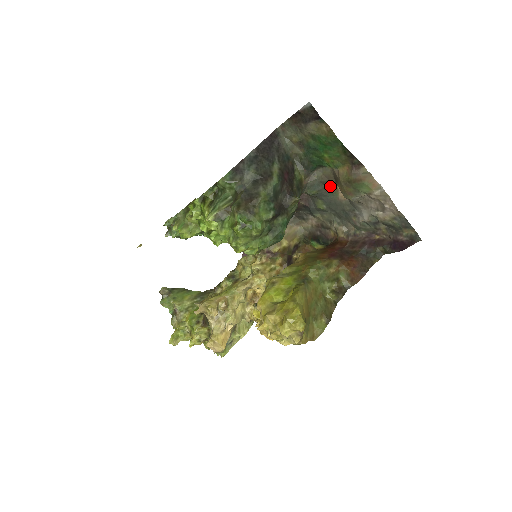
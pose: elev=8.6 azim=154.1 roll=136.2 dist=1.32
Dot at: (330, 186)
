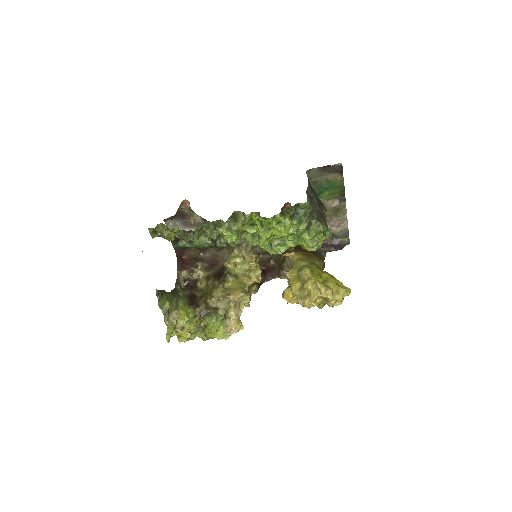
Dot at: occluded
